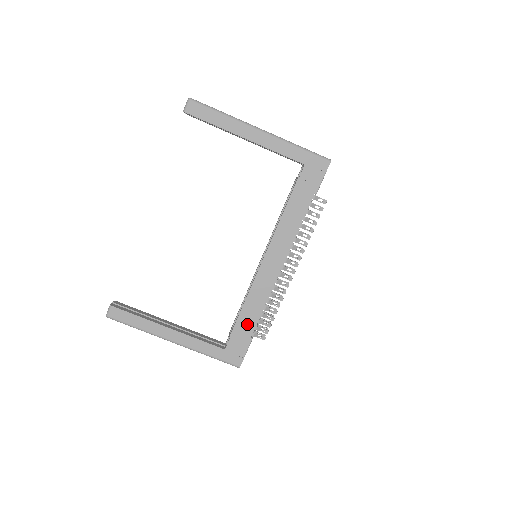
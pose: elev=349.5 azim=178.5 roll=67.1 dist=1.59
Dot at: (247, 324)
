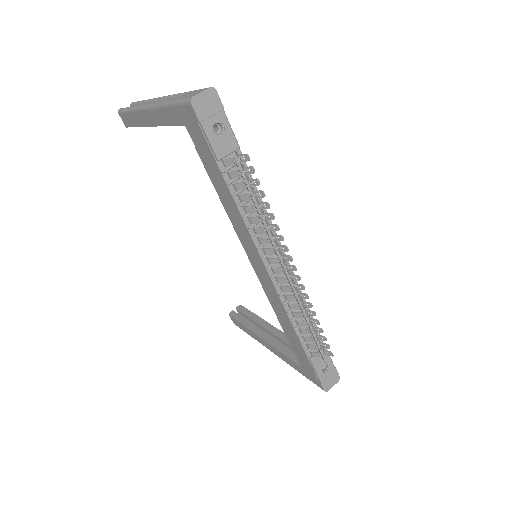
Dot at: (295, 342)
